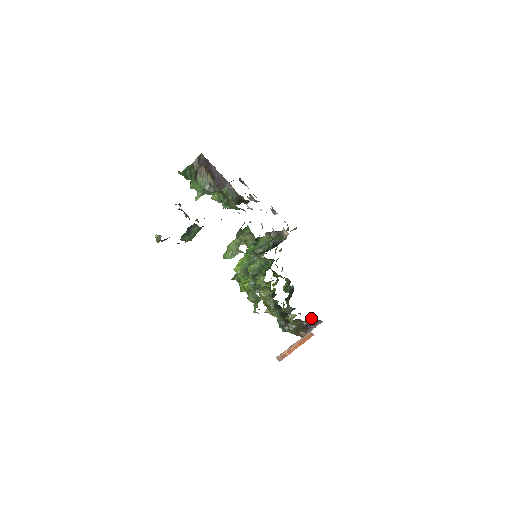
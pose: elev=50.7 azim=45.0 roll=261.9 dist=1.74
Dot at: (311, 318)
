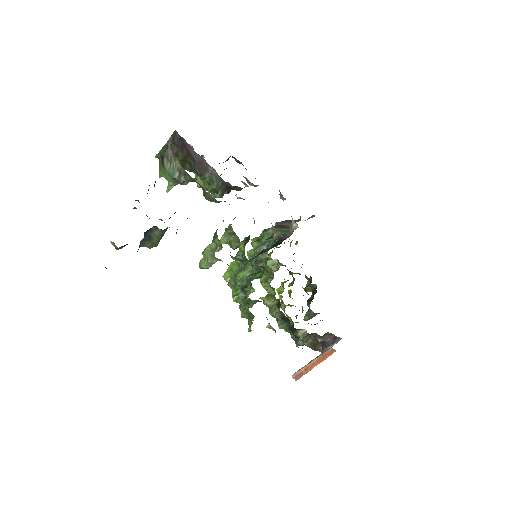
Dot at: (327, 334)
